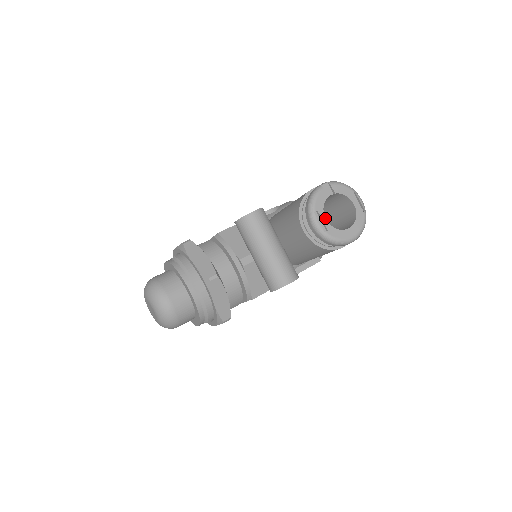
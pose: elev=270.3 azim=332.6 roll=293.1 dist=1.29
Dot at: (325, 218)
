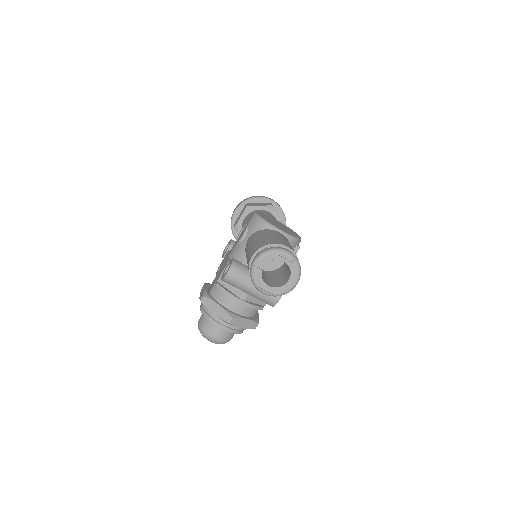
Dot at: (268, 286)
